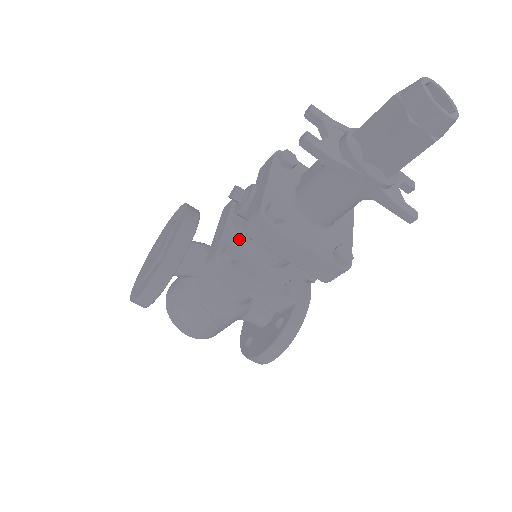
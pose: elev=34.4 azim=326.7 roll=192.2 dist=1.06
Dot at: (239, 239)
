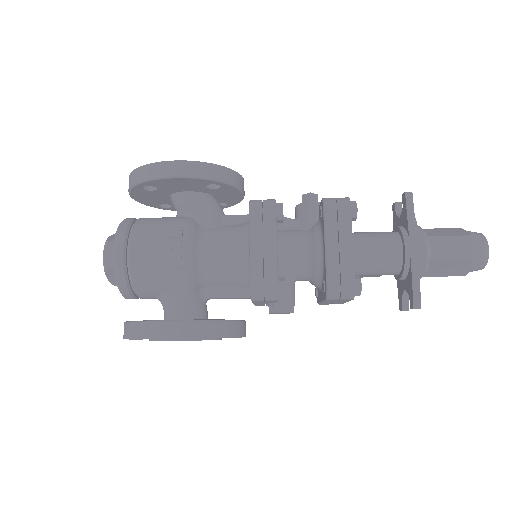
Dot at: occluded
